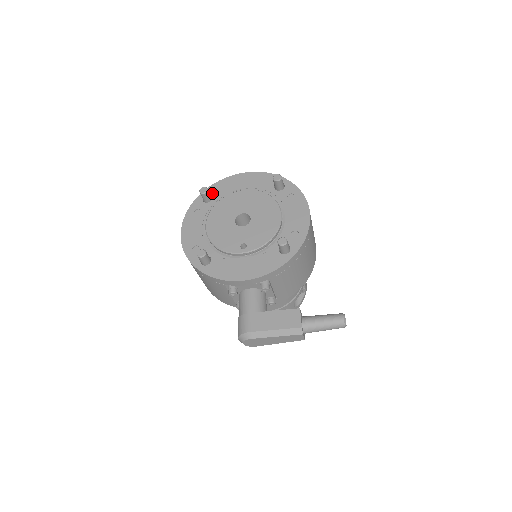
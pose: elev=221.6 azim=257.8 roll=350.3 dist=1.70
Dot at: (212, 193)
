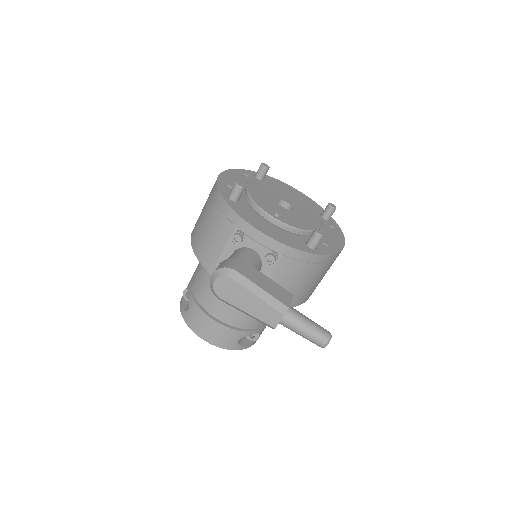
Dot at: (265, 178)
